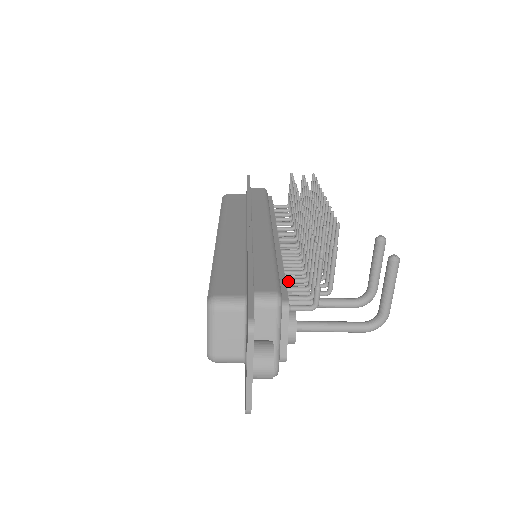
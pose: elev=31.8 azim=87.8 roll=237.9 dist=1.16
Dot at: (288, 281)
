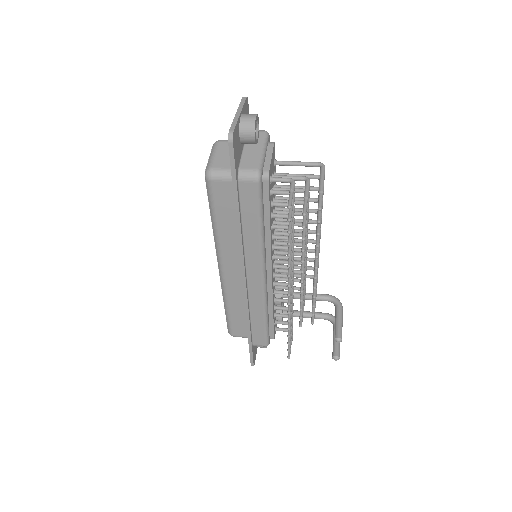
Dot at: (278, 309)
